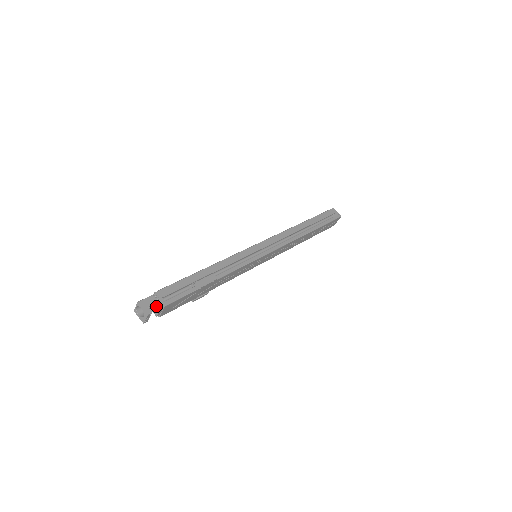
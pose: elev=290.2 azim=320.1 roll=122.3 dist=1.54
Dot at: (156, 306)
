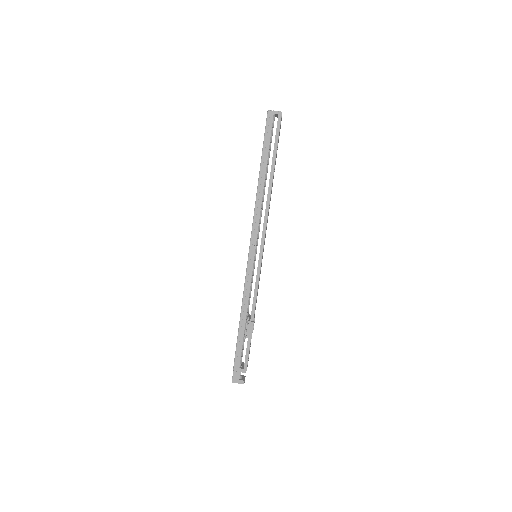
Dot at: (241, 371)
